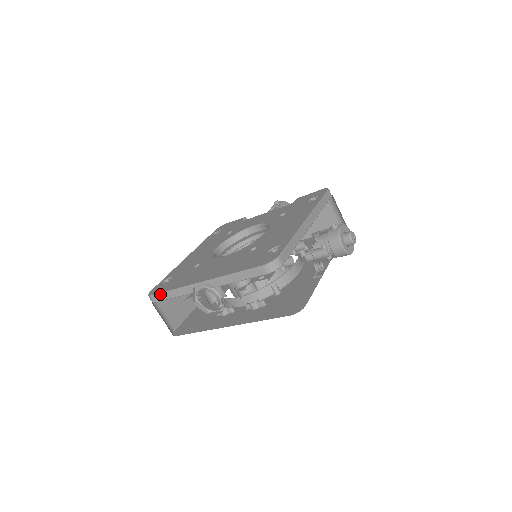
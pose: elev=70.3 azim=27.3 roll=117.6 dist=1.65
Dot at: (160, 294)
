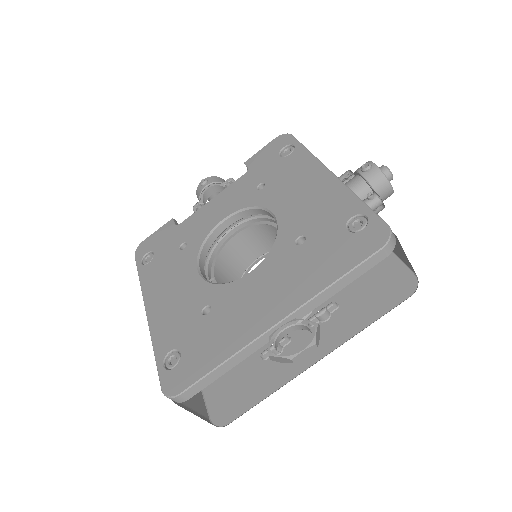
Dot at: (199, 382)
